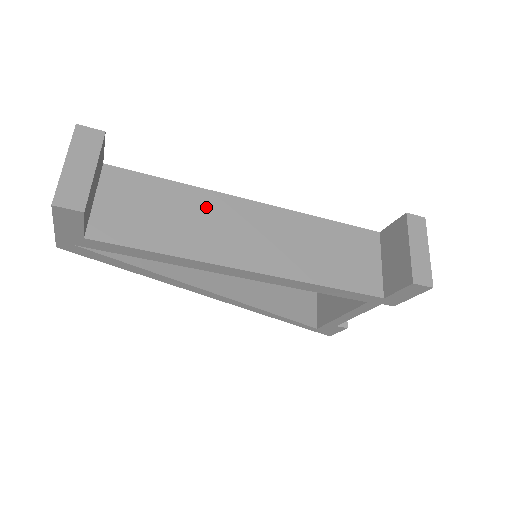
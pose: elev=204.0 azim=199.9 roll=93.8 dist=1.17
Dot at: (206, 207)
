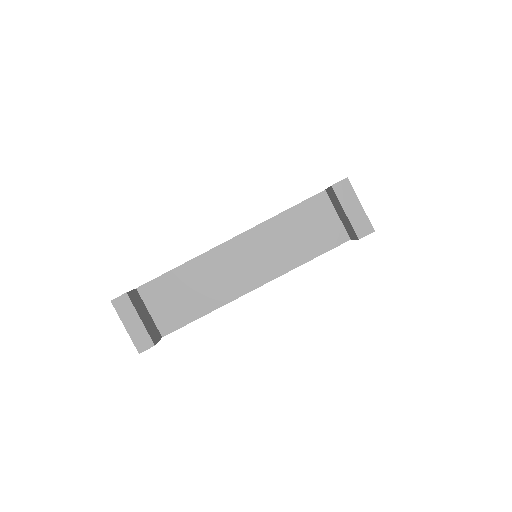
Dot at: (206, 268)
